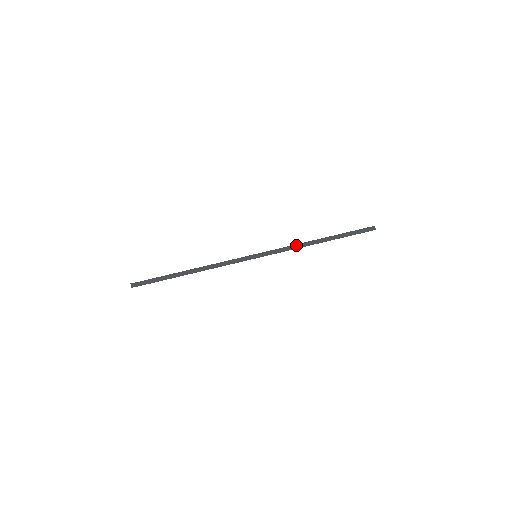
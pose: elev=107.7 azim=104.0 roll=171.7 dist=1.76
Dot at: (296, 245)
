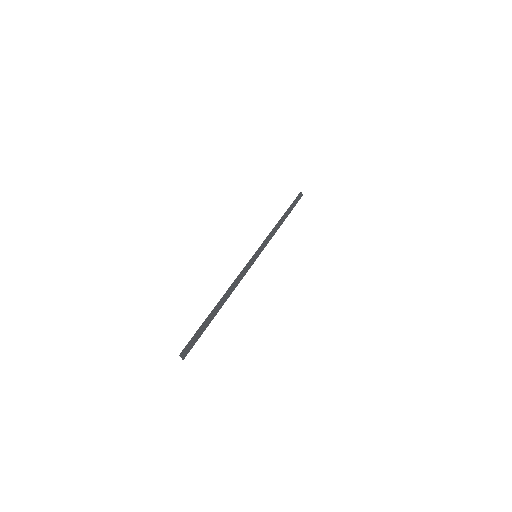
Dot at: (273, 231)
